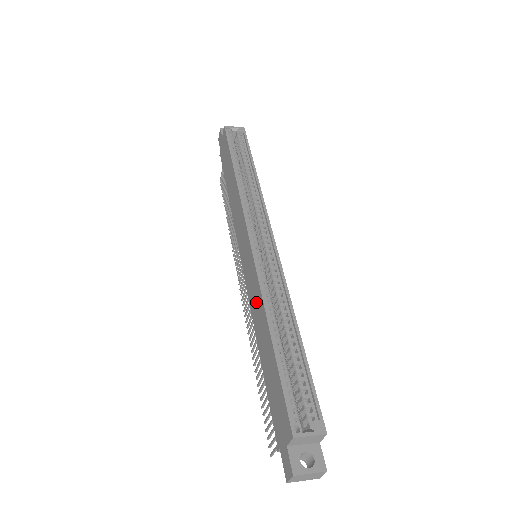
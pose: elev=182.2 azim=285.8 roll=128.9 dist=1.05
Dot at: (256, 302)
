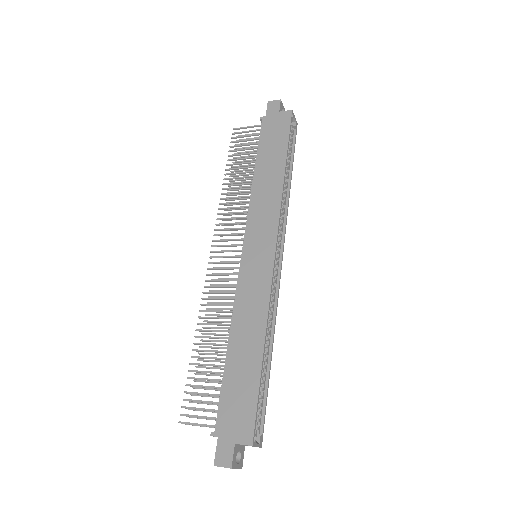
Dot at: (252, 307)
